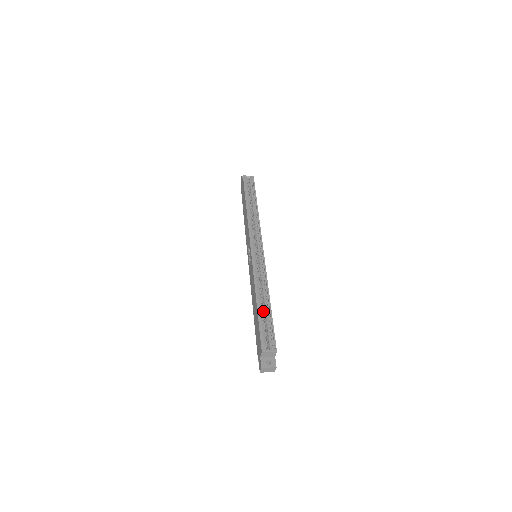
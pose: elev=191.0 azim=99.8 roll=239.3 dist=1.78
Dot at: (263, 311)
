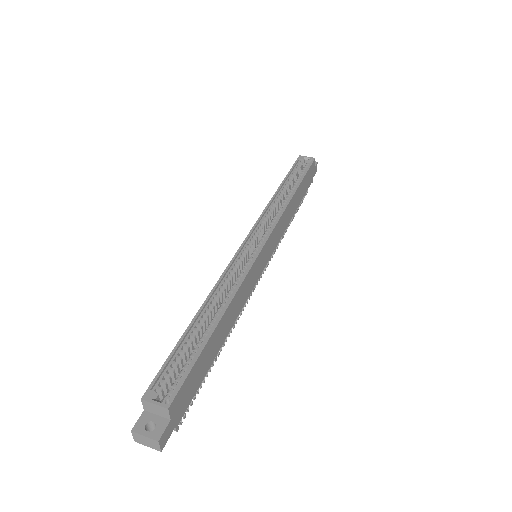
Dot at: (202, 334)
